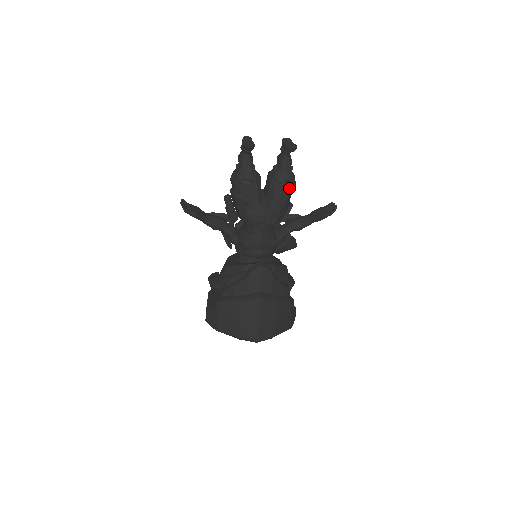
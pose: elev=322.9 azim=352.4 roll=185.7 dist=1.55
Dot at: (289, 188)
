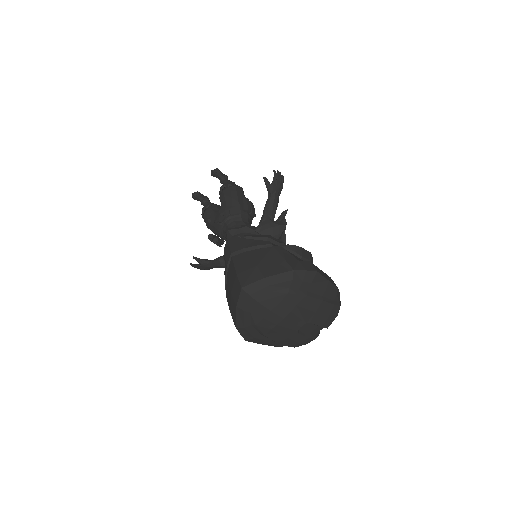
Dot at: (228, 189)
